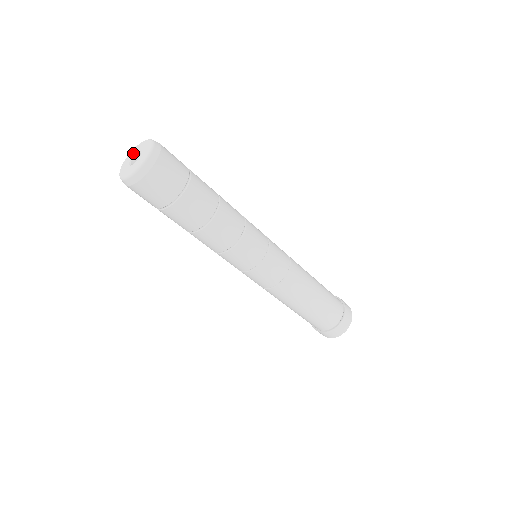
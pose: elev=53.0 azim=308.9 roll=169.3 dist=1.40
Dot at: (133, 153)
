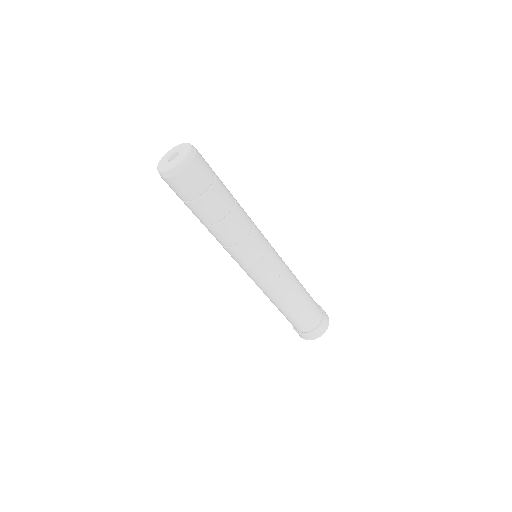
Dot at: (175, 149)
